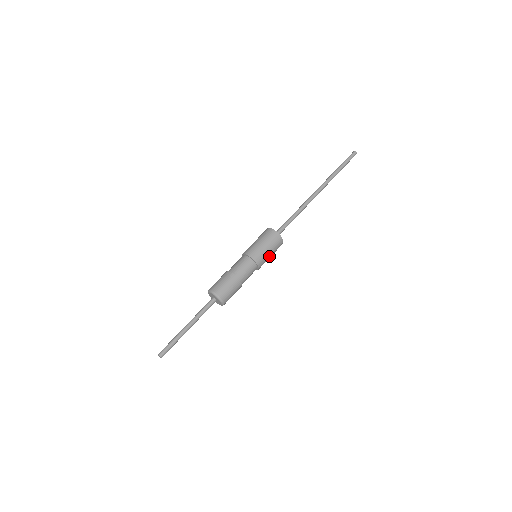
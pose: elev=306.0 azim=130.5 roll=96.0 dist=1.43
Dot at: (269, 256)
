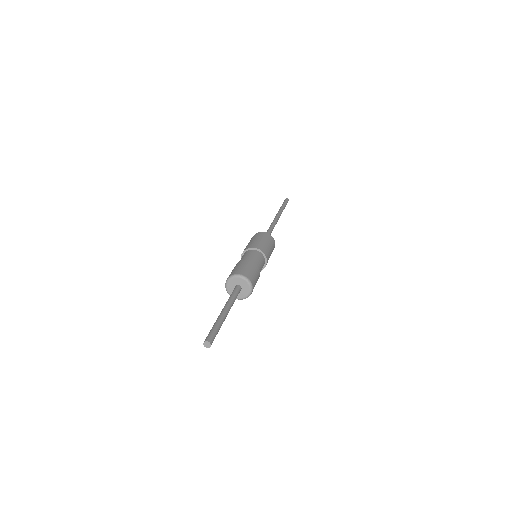
Dot at: occluded
